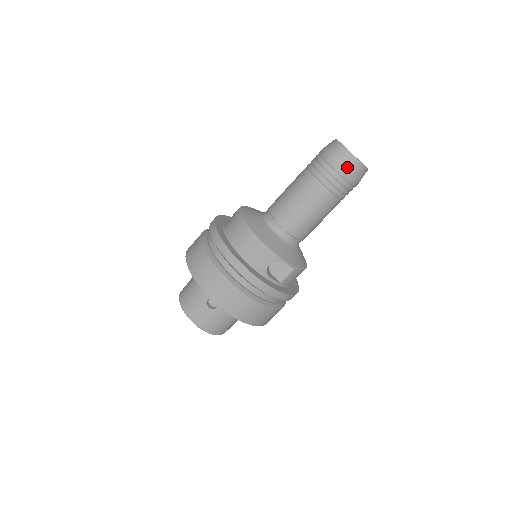
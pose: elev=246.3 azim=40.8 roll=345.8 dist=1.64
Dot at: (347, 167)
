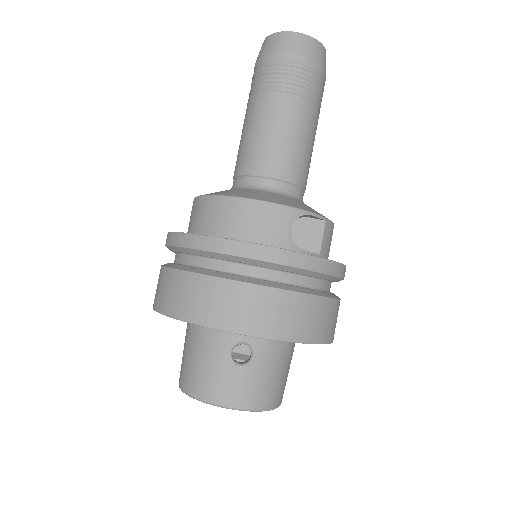
Dot at: (304, 51)
